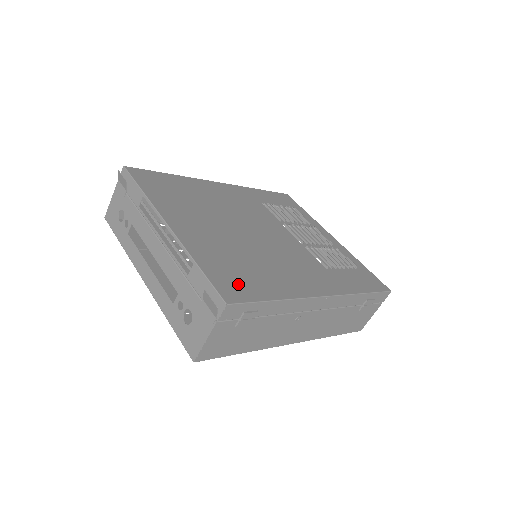
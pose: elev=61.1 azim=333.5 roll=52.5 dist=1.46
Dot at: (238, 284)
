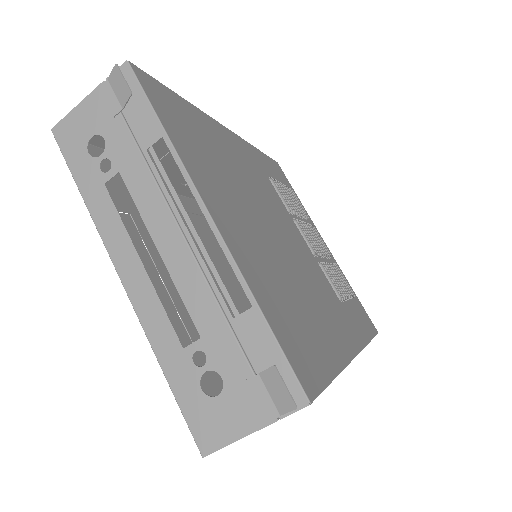
Dot at: (304, 350)
